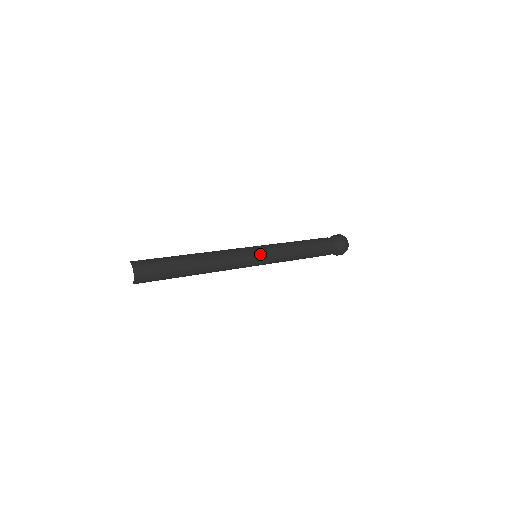
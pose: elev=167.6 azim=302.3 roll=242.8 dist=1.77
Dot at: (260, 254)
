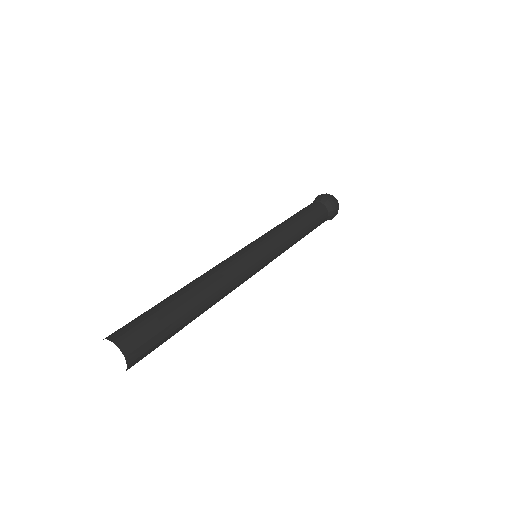
Dot at: (267, 261)
